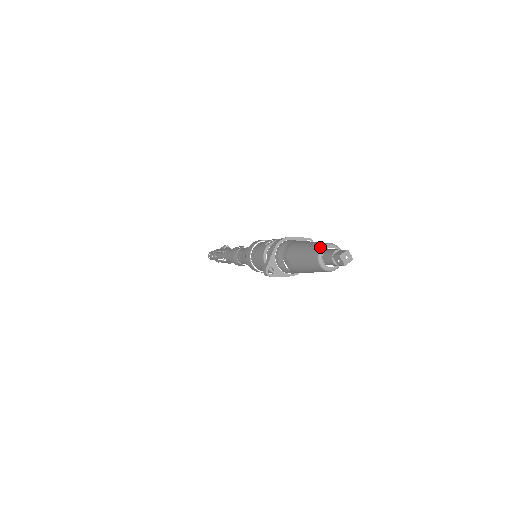
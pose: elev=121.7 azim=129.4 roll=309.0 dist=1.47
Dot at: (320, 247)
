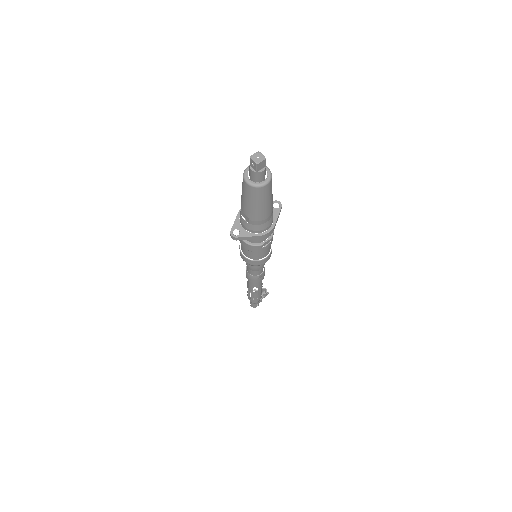
Dot at: occluded
